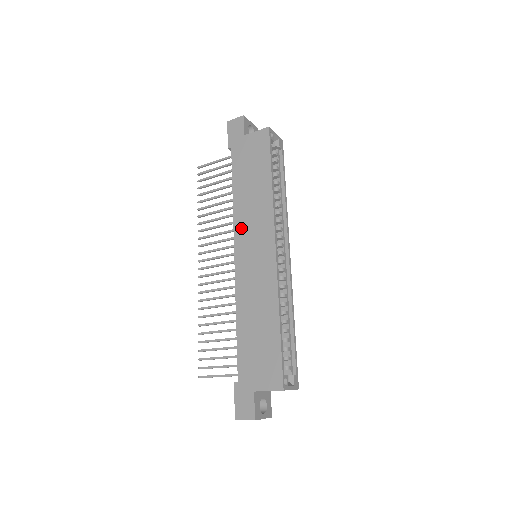
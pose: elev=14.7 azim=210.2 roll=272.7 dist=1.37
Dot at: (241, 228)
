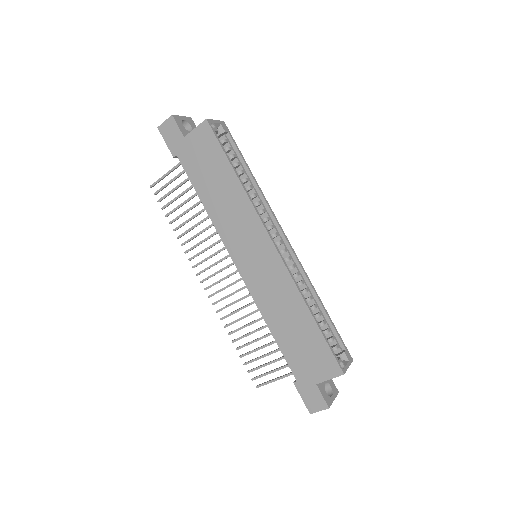
Dot at: (229, 237)
